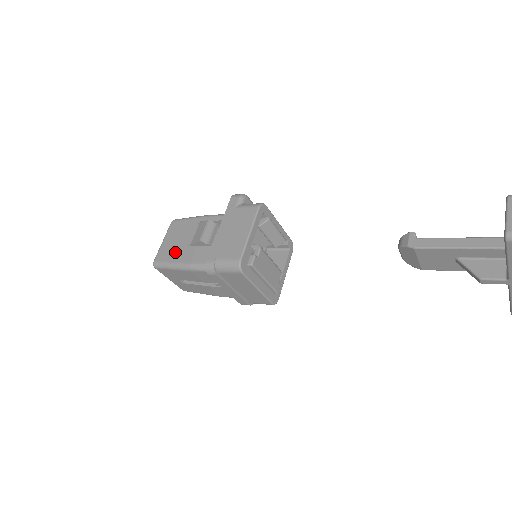
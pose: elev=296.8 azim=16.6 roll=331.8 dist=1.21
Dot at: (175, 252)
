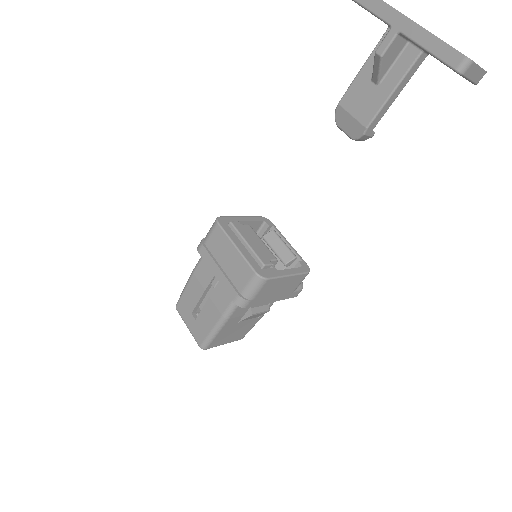
Dot at: occluded
